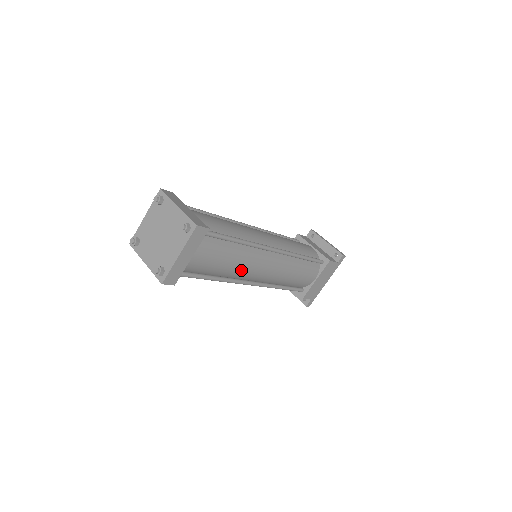
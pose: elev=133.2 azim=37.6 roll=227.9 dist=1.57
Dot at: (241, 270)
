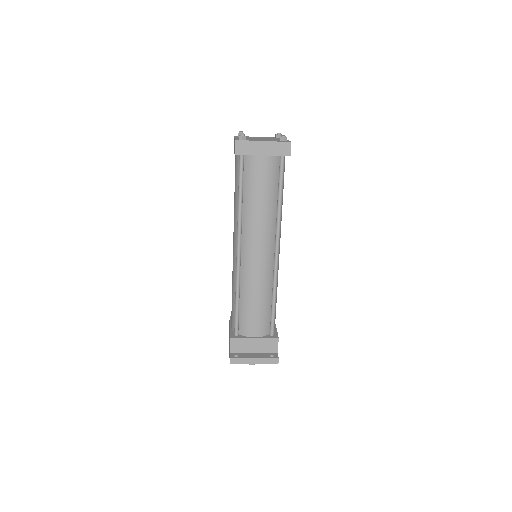
Dot at: (281, 219)
